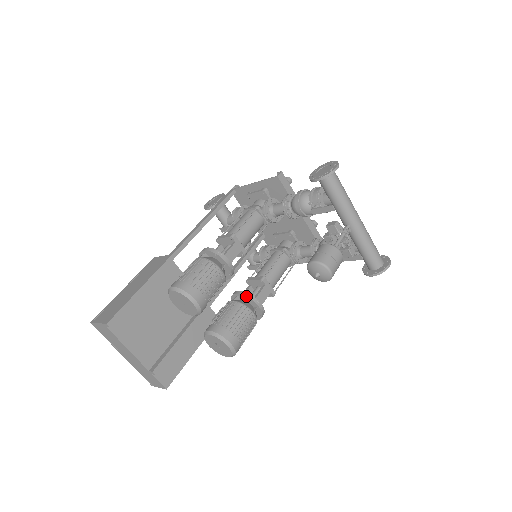
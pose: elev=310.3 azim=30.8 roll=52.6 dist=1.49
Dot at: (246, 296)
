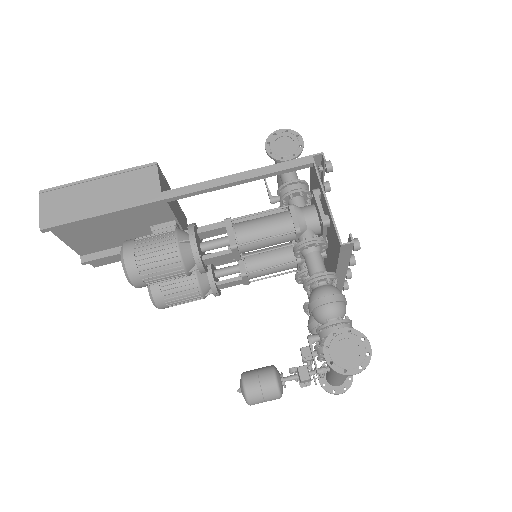
Dot at: (209, 282)
